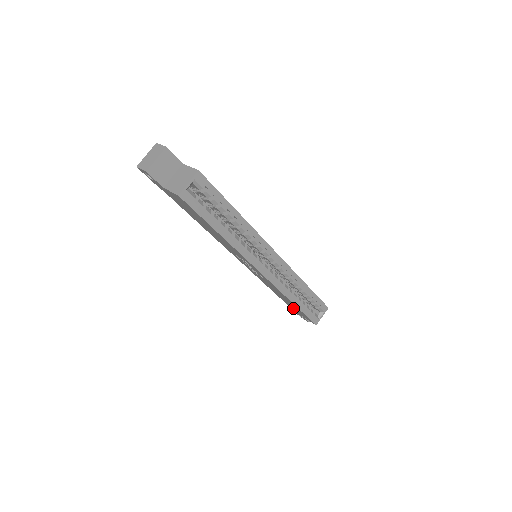
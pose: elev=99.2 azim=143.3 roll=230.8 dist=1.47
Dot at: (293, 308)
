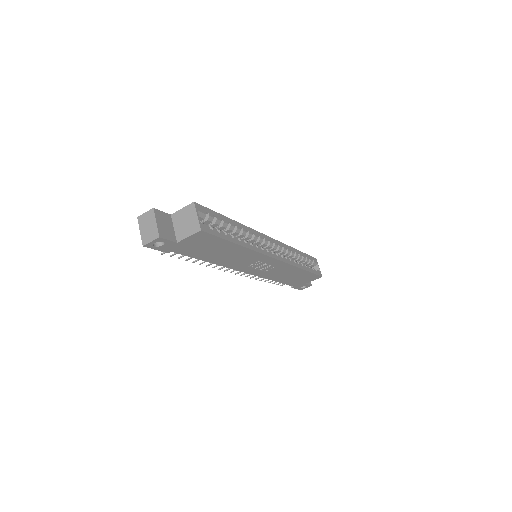
Dot at: (298, 282)
